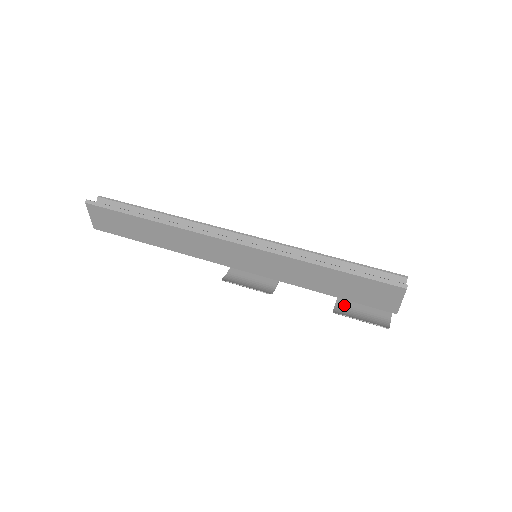
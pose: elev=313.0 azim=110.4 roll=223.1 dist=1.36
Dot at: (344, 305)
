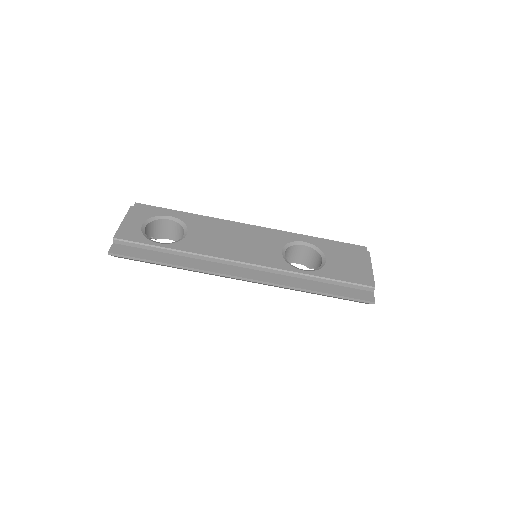
Dot at: occluded
